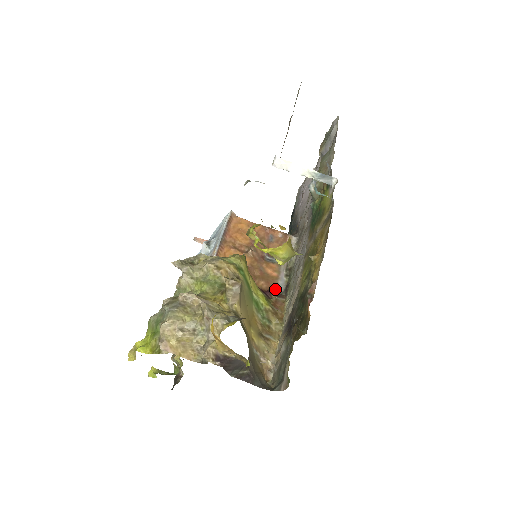
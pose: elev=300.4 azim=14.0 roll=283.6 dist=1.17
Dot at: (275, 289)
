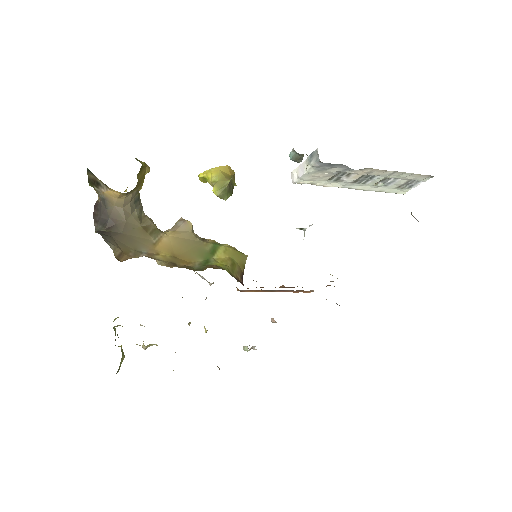
Dot at: occluded
